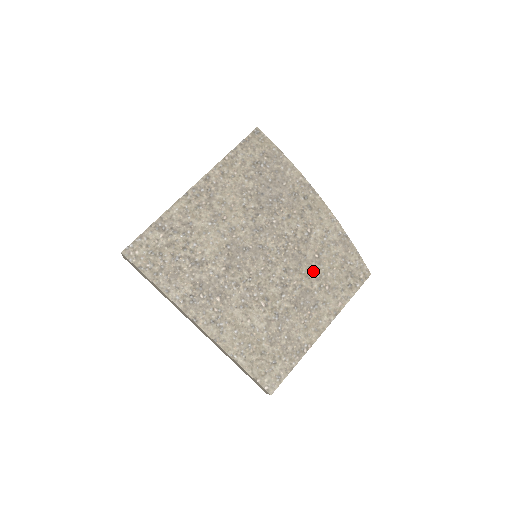
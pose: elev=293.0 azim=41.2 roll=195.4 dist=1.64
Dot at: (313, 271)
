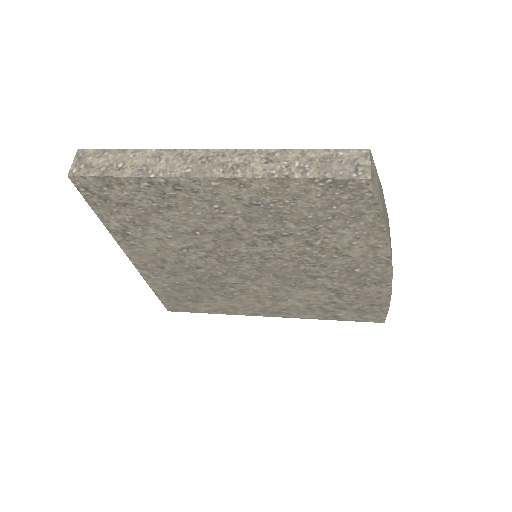
Dot at: occluded
